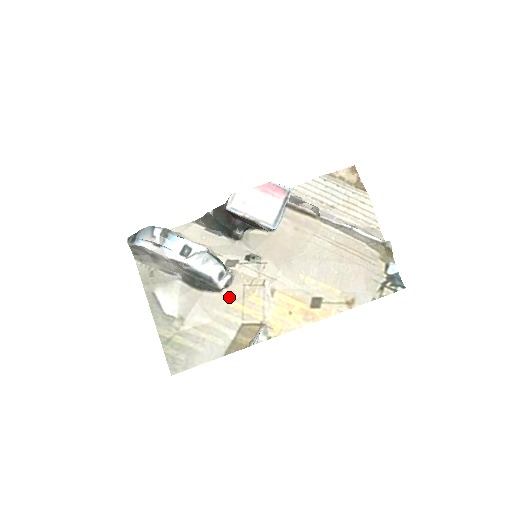
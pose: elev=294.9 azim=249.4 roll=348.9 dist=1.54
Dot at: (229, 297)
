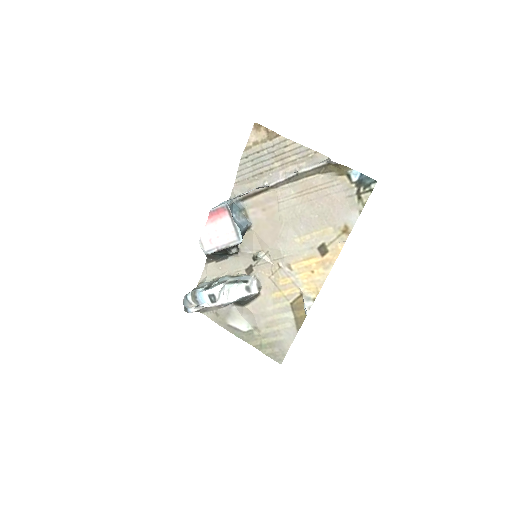
Dot at: (268, 293)
